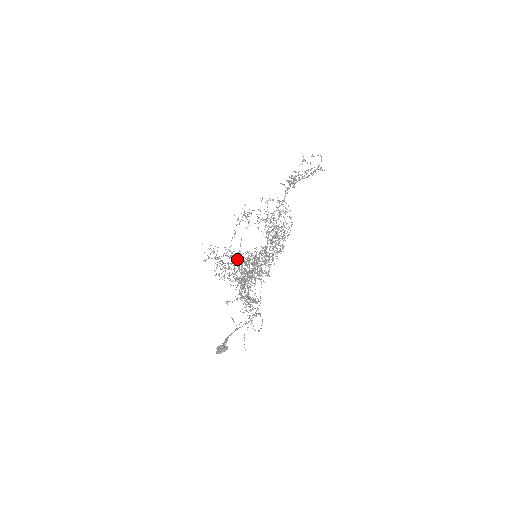
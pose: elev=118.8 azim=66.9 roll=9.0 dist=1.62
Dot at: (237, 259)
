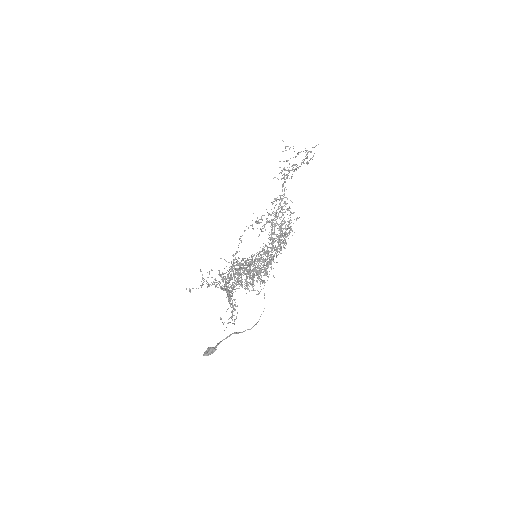
Dot at: (237, 261)
